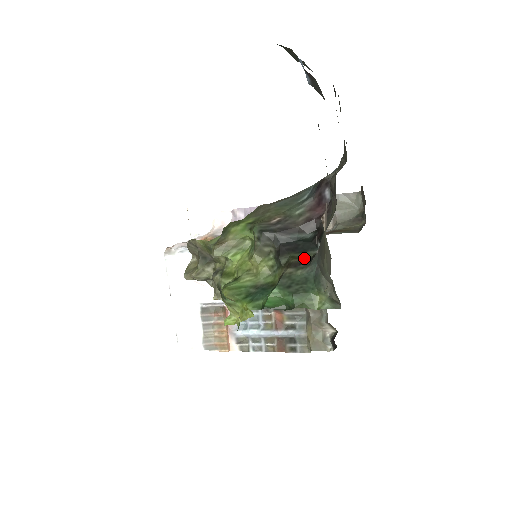
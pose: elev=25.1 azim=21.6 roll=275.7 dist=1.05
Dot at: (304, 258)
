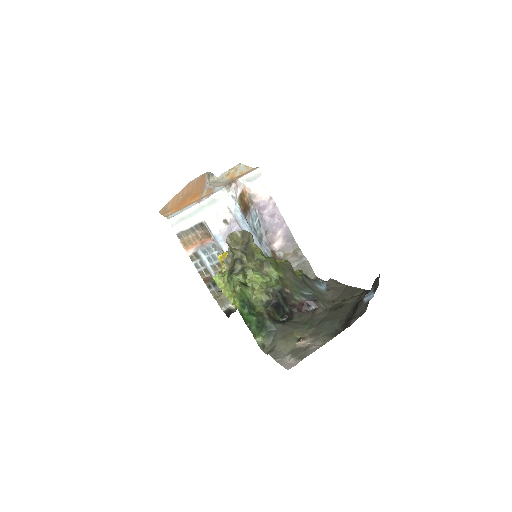
Dot at: (275, 317)
